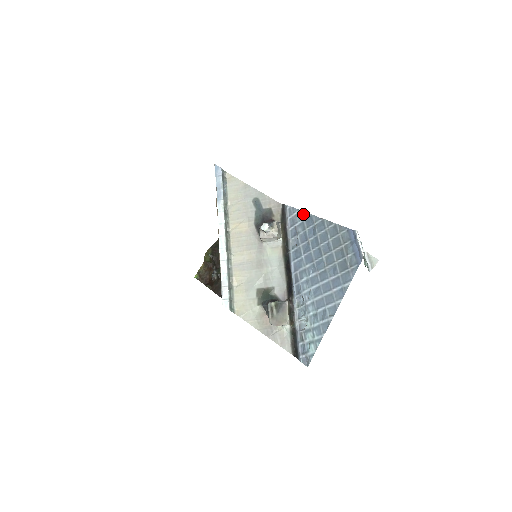
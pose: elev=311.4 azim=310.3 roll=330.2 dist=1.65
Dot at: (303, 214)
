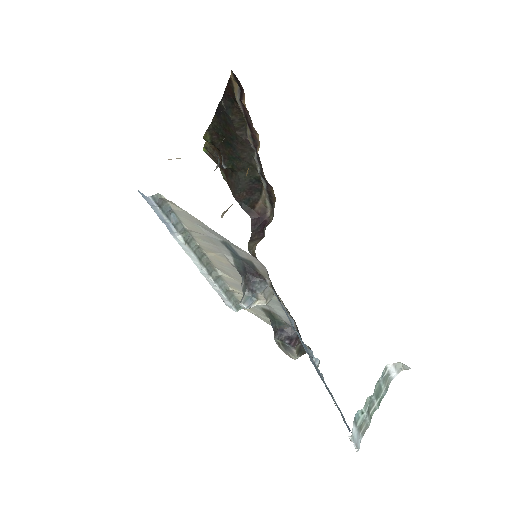
Dot at: (292, 328)
